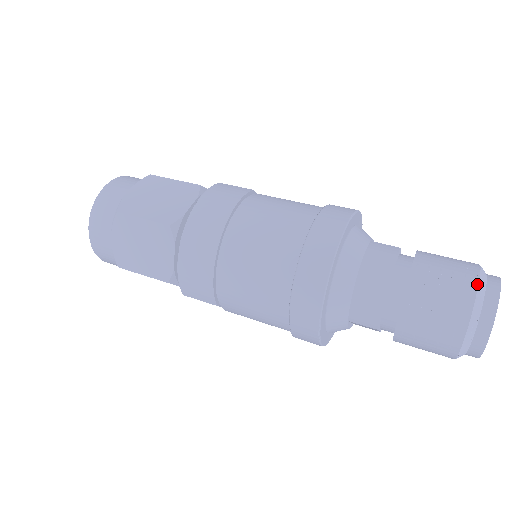
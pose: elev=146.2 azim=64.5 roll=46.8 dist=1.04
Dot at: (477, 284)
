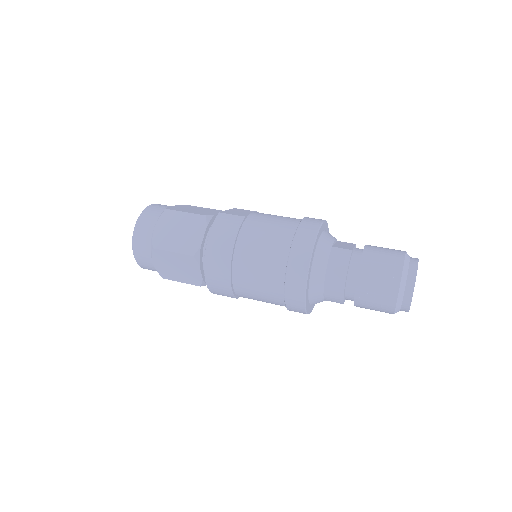
Dot at: (401, 276)
